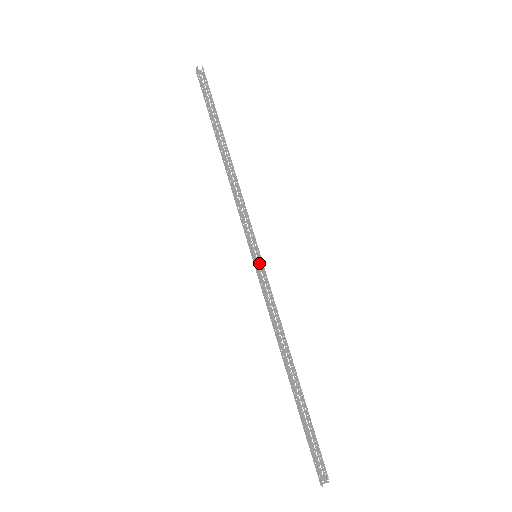
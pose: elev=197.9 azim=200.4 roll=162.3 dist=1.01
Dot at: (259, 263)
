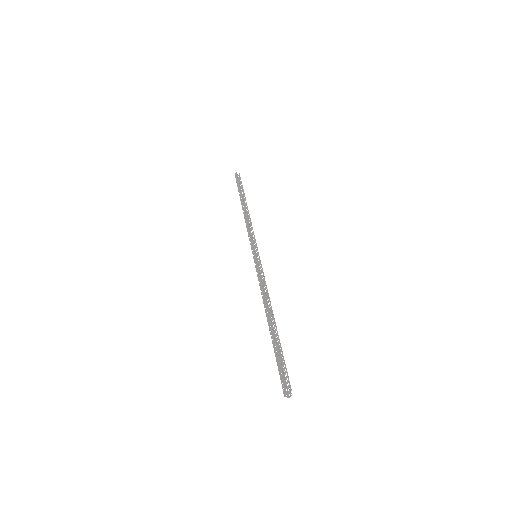
Dot at: occluded
